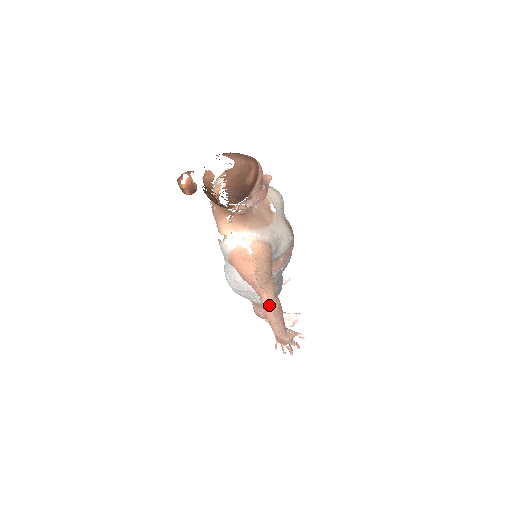
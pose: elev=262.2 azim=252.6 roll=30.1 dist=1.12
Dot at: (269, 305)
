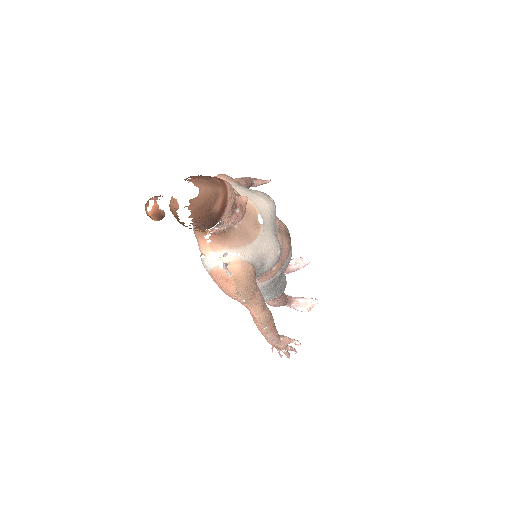
Dot at: (257, 318)
